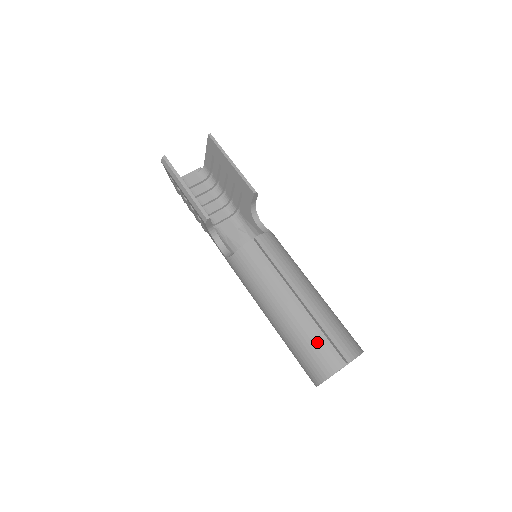
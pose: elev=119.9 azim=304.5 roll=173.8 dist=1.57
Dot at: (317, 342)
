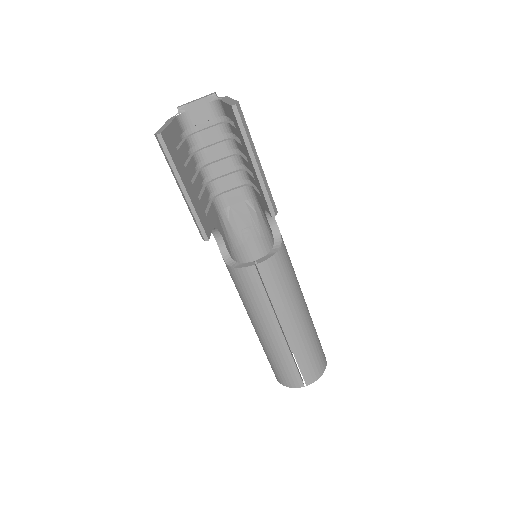
Dot at: (286, 366)
